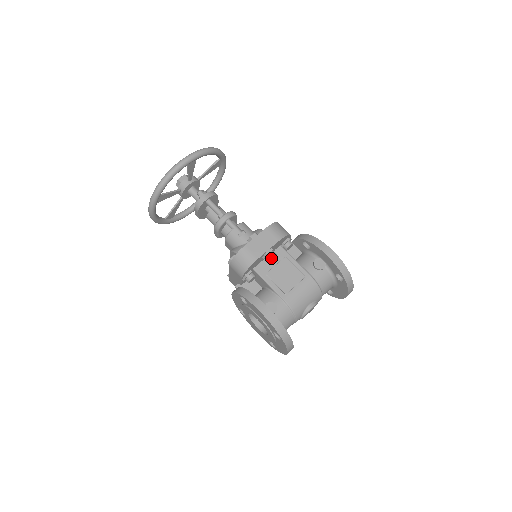
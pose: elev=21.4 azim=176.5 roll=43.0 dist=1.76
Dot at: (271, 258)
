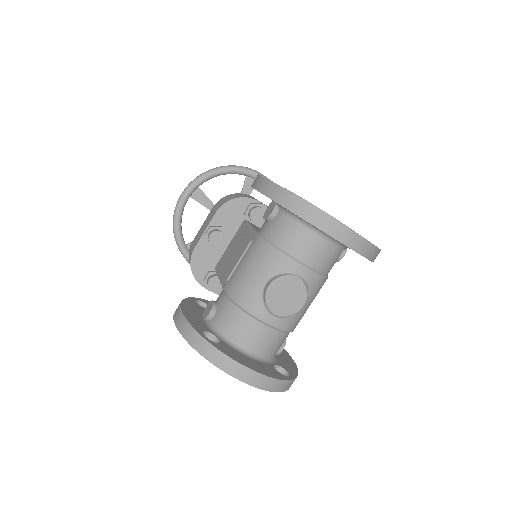
Dot at: (213, 240)
